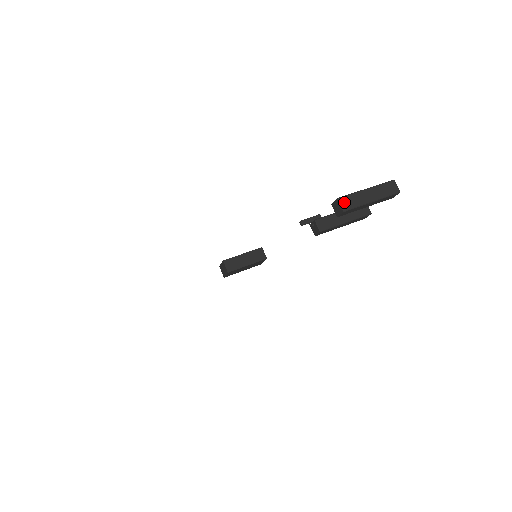
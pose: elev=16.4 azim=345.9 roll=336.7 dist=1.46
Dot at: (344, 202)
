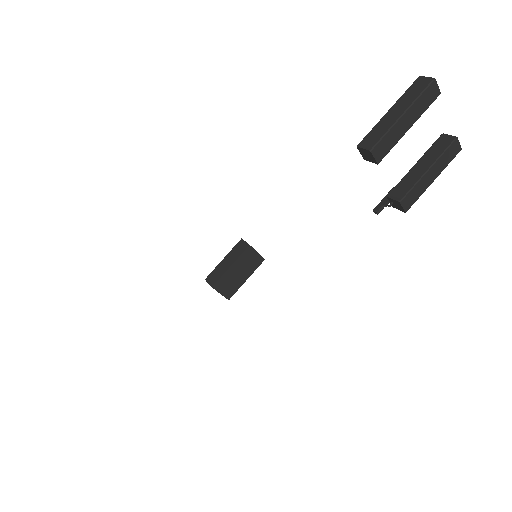
Dot at: (366, 143)
